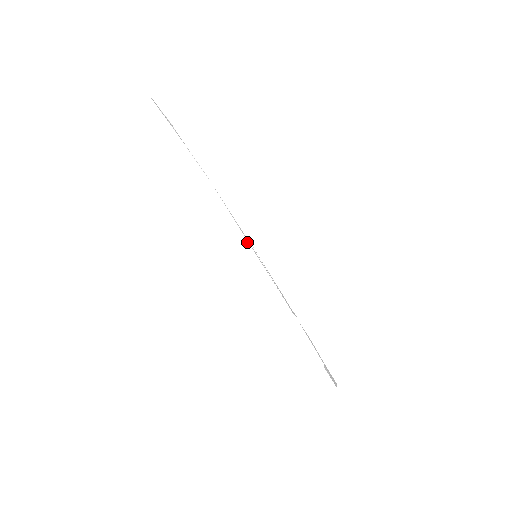
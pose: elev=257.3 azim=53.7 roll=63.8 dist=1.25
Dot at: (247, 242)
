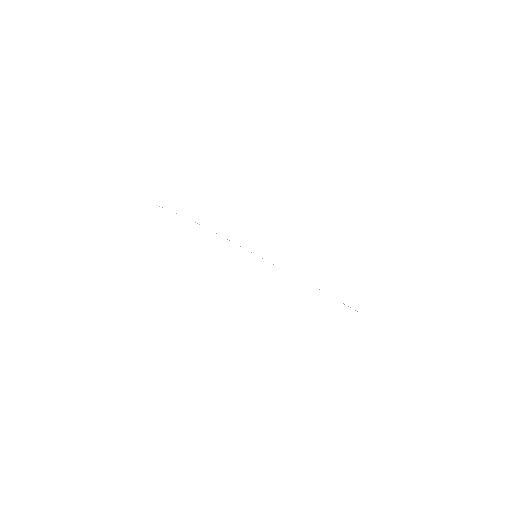
Dot at: occluded
